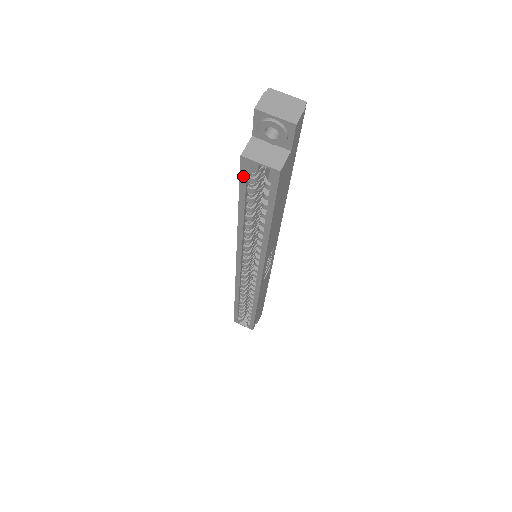
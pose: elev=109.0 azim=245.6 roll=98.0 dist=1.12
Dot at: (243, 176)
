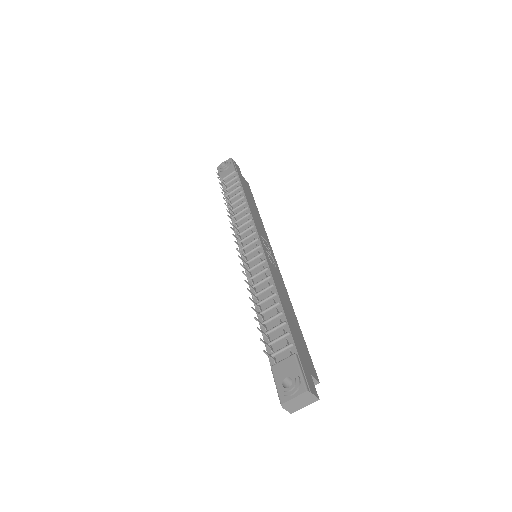
Dot at: occluded
